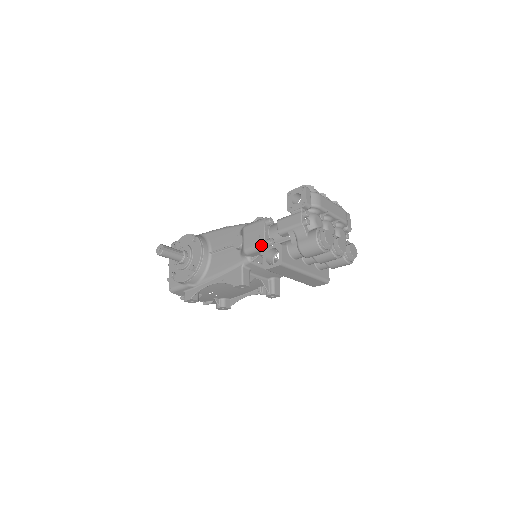
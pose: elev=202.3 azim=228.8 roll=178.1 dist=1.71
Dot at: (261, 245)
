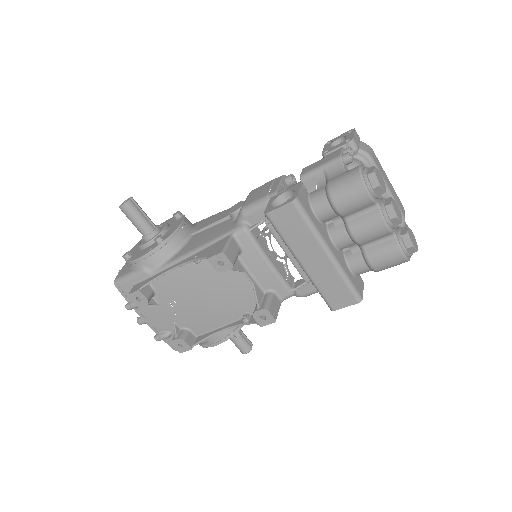
Dot at: (269, 195)
